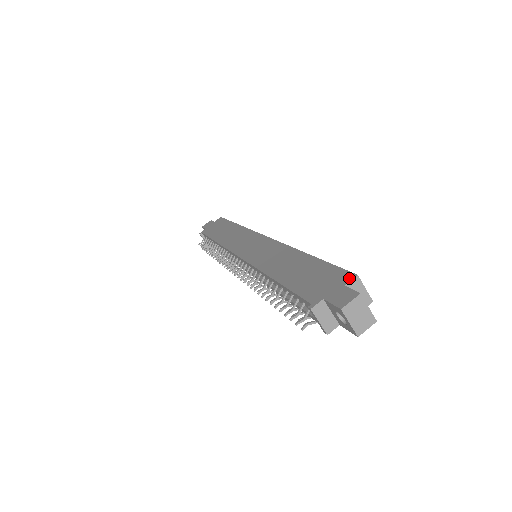
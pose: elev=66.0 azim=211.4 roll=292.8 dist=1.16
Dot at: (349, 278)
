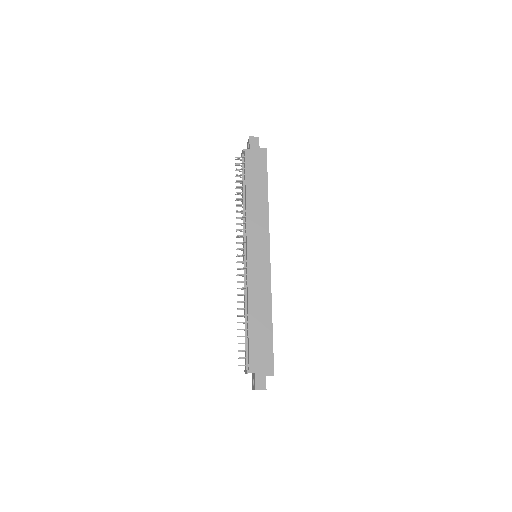
Dot at: (271, 373)
